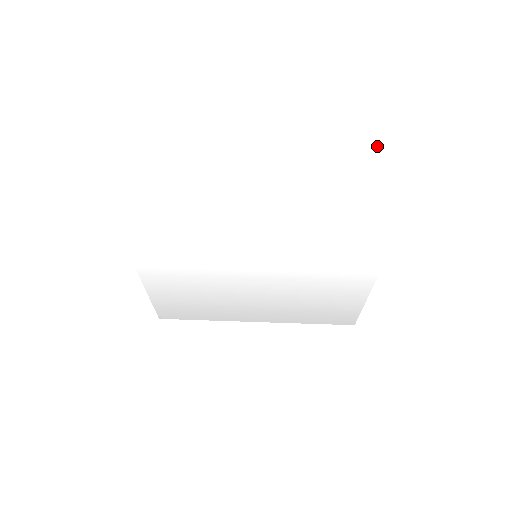
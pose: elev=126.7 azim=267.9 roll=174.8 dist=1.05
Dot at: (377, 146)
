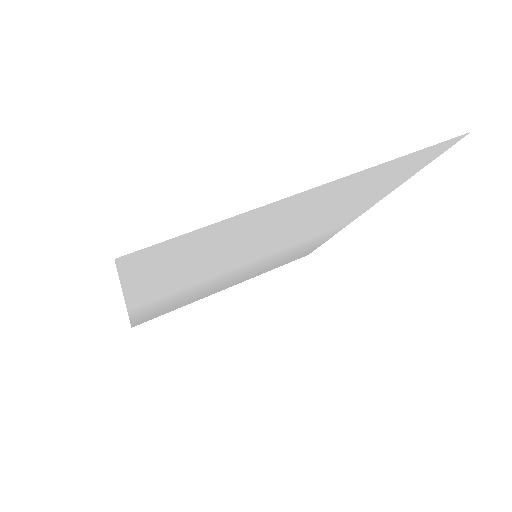
Dot at: (413, 158)
